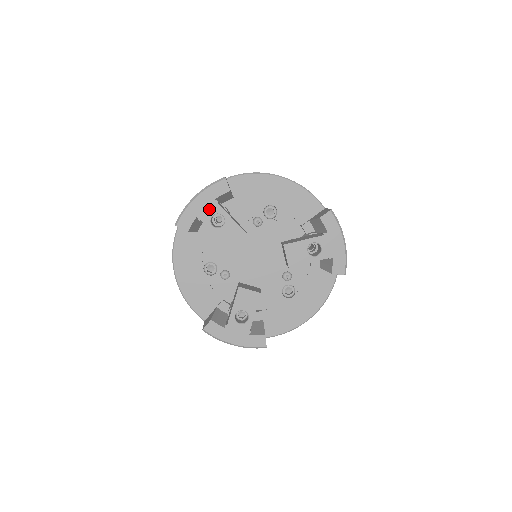
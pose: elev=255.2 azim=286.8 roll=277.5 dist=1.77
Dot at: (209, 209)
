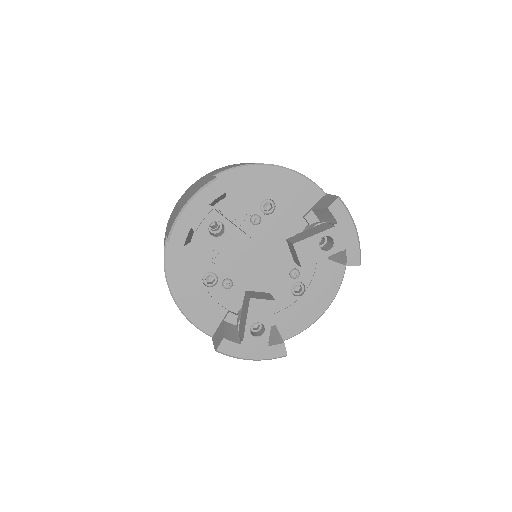
Dot at: (205, 217)
